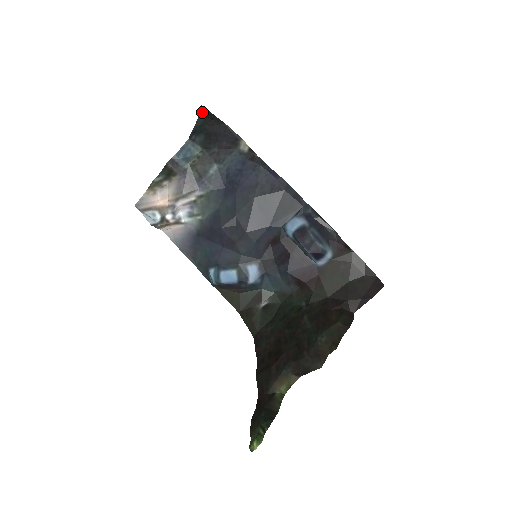
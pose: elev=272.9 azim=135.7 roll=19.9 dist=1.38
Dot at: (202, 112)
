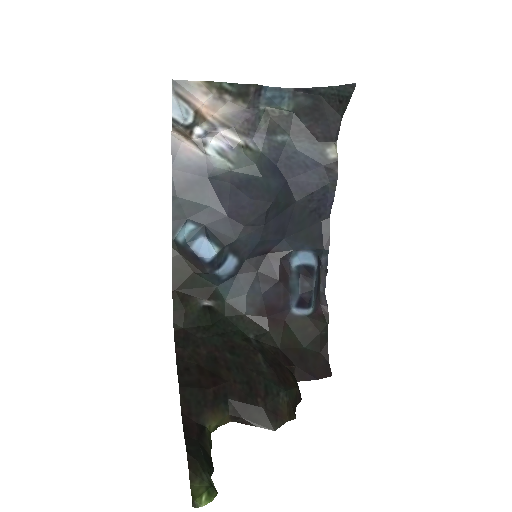
Dot at: (344, 87)
